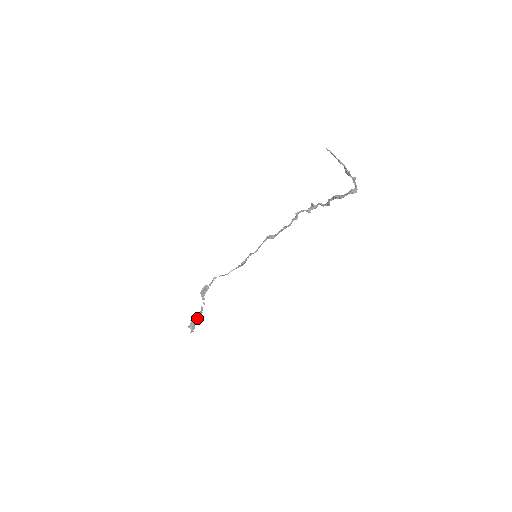
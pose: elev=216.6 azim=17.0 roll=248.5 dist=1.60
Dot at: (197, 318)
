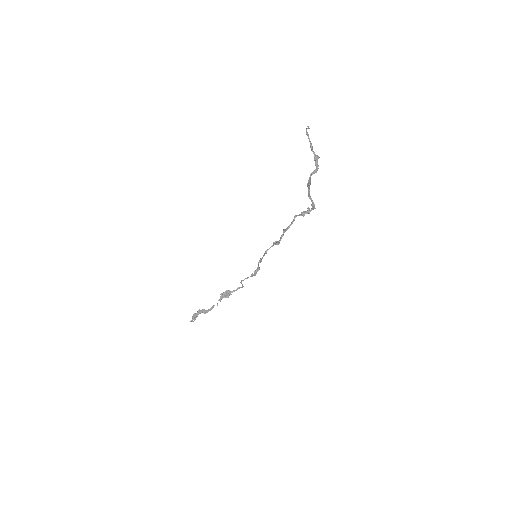
Dot at: (203, 312)
